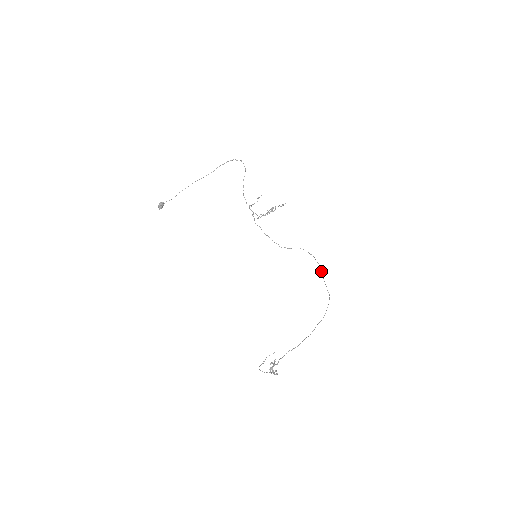
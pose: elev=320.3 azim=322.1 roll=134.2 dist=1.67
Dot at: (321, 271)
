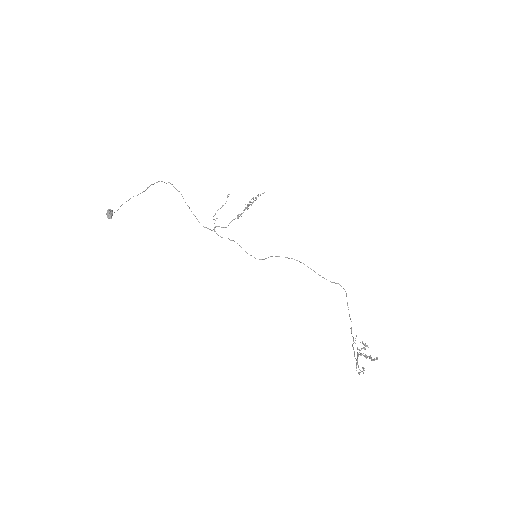
Dot at: (310, 268)
